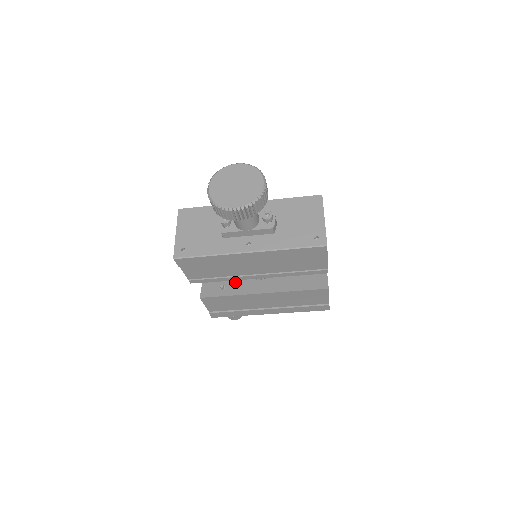
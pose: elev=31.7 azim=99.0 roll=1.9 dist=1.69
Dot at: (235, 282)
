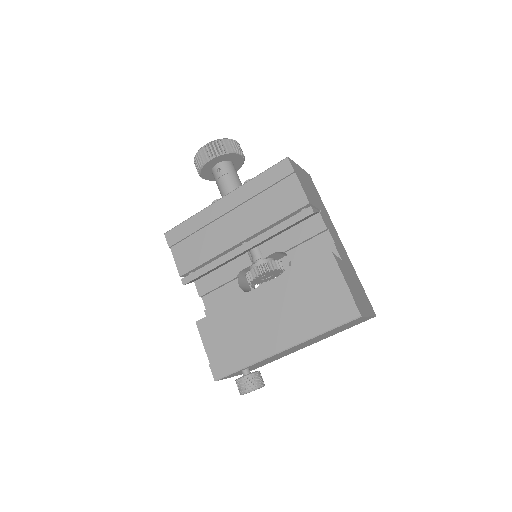
Dot at: occluded
